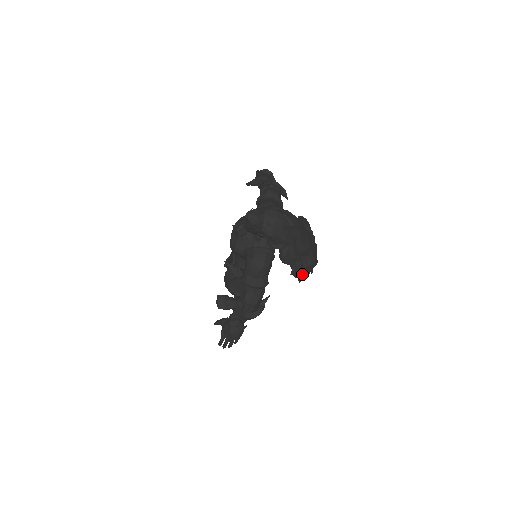
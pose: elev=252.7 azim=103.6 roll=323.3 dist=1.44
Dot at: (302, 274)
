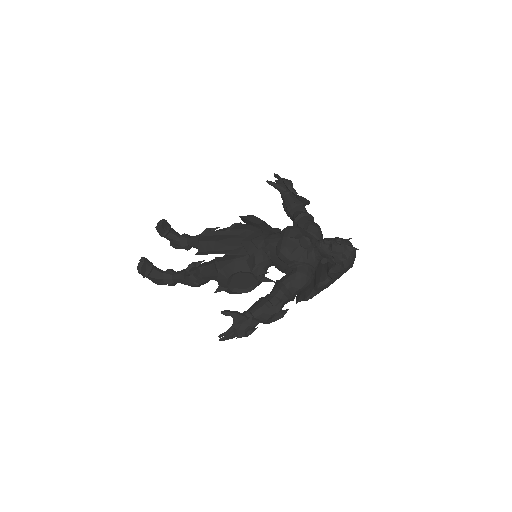
Dot at: occluded
